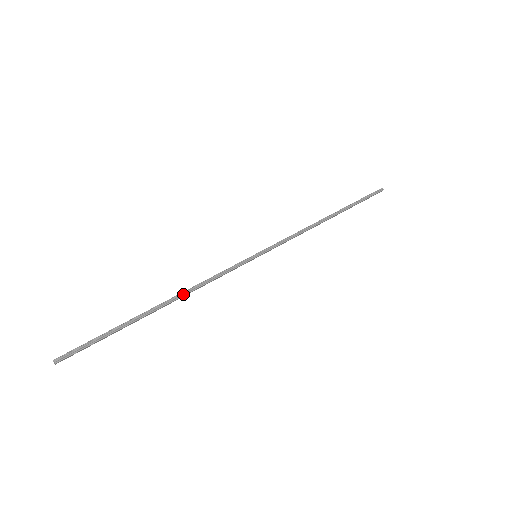
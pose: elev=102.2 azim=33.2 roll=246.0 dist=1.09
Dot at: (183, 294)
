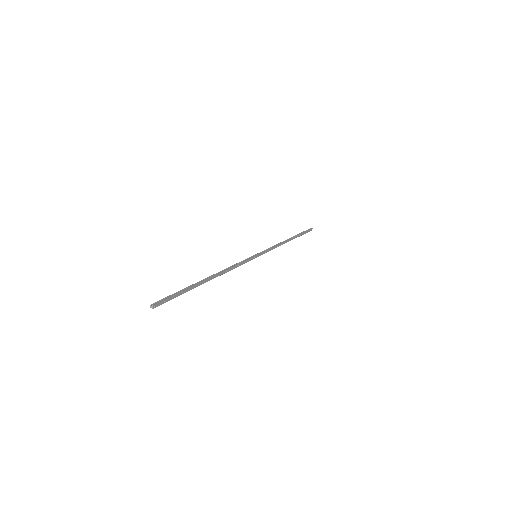
Dot at: (221, 272)
